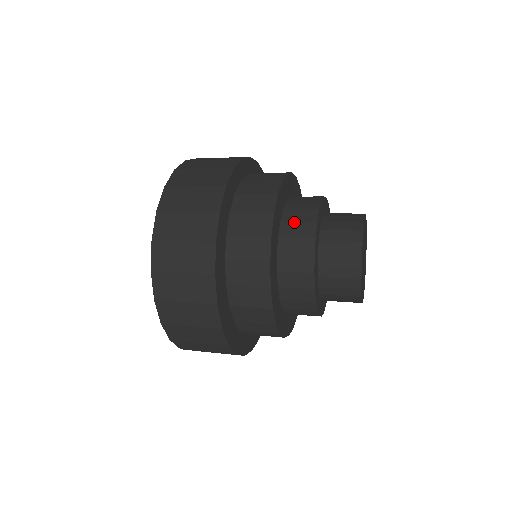
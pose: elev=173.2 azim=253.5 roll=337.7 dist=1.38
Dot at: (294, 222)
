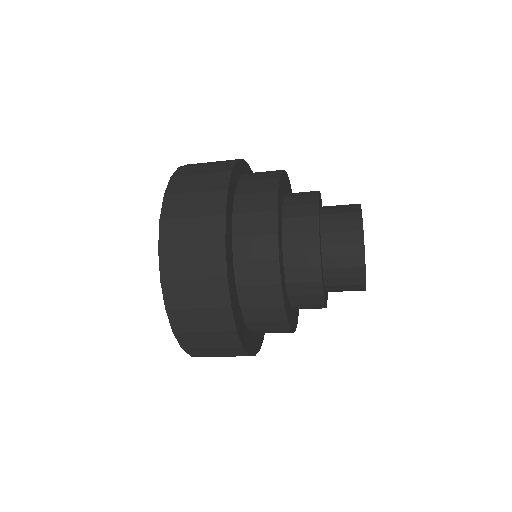
Dot at: (296, 233)
